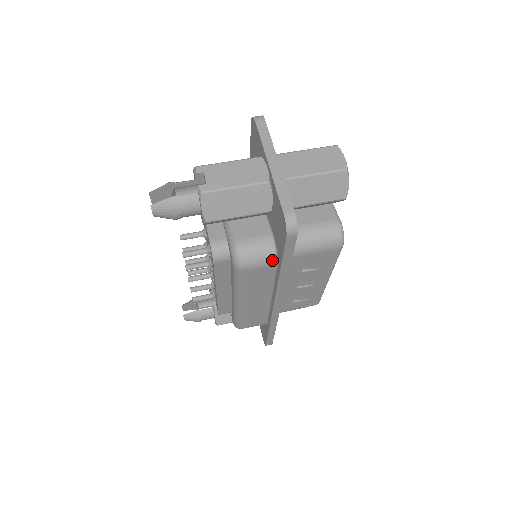
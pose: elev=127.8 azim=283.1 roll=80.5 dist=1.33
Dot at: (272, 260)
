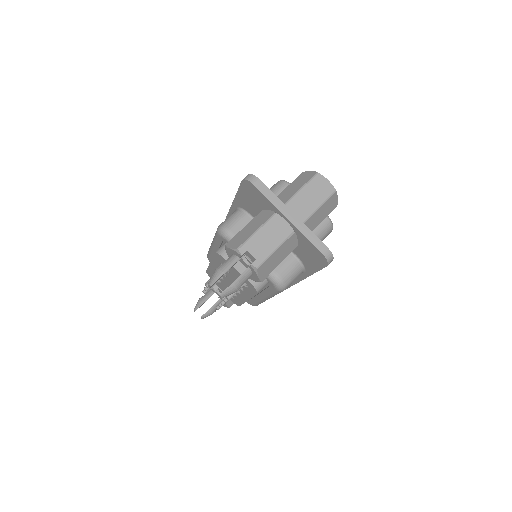
Dot at: (301, 272)
